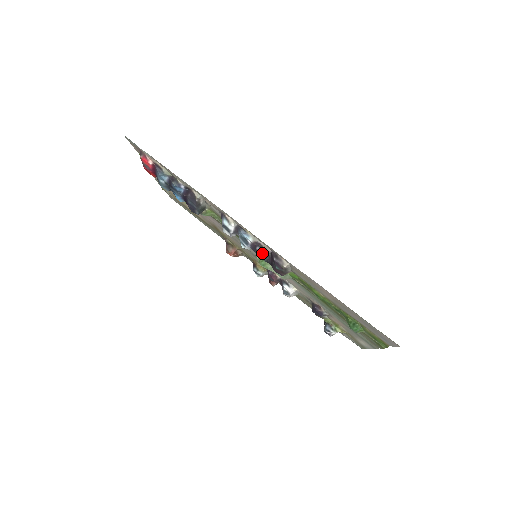
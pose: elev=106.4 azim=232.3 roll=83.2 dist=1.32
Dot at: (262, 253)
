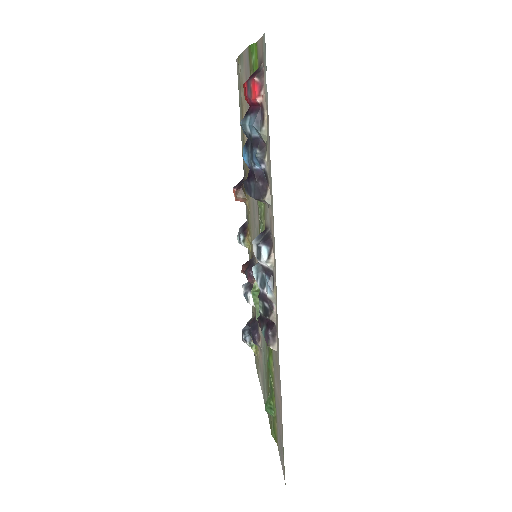
Dot at: (265, 311)
